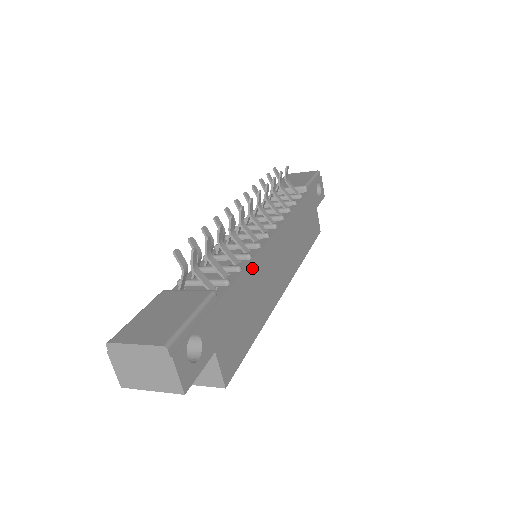
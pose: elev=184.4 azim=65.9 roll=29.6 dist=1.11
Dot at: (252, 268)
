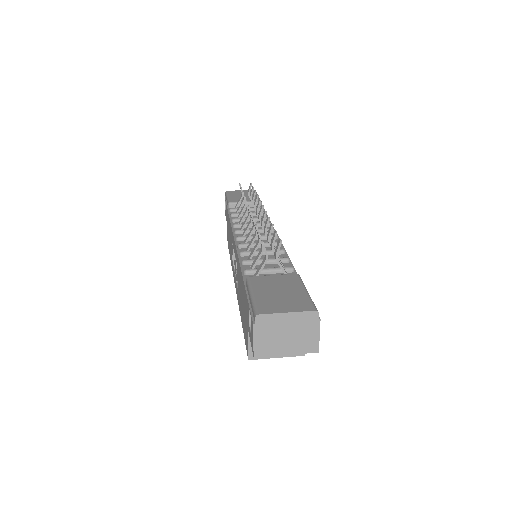
Dot at: occluded
